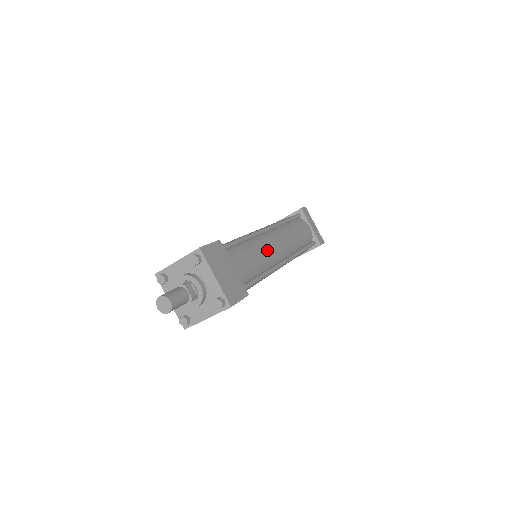
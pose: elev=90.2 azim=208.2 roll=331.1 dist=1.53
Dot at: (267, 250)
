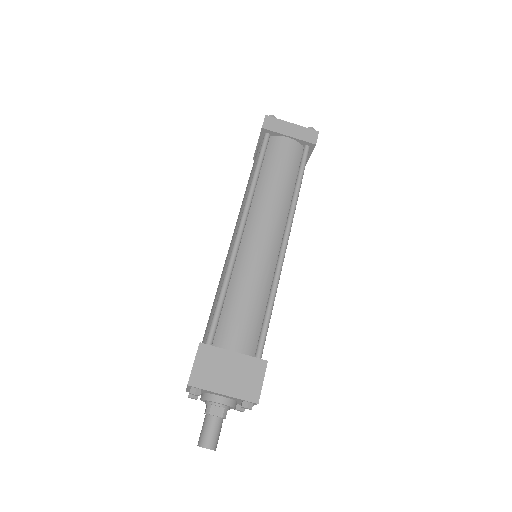
Dot at: (256, 266)
